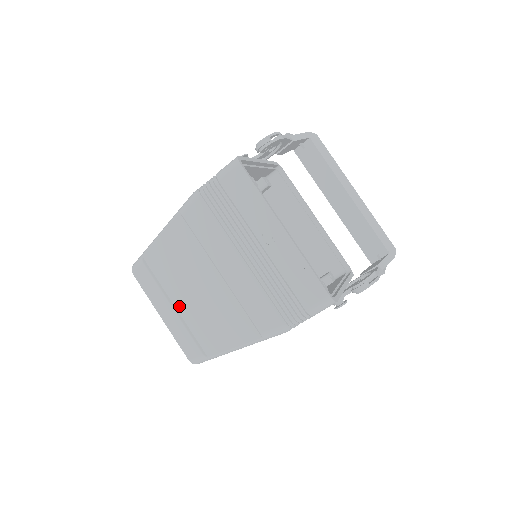
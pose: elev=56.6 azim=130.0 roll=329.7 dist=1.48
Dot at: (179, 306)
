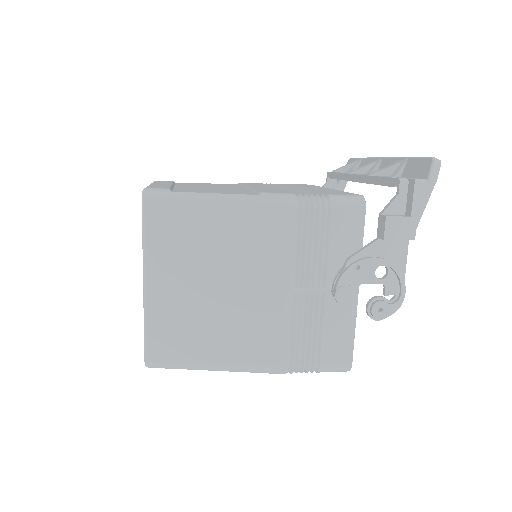
Dot at: occluded
